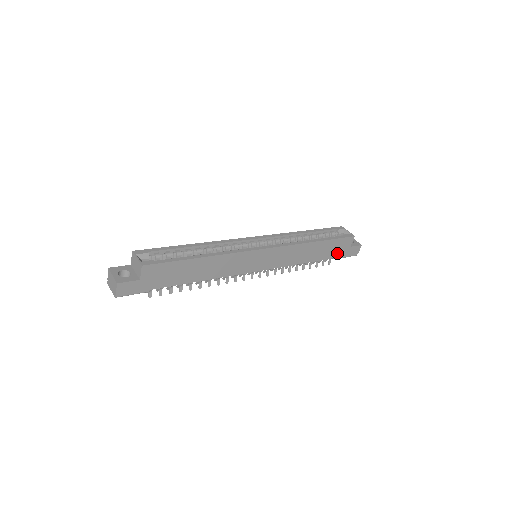
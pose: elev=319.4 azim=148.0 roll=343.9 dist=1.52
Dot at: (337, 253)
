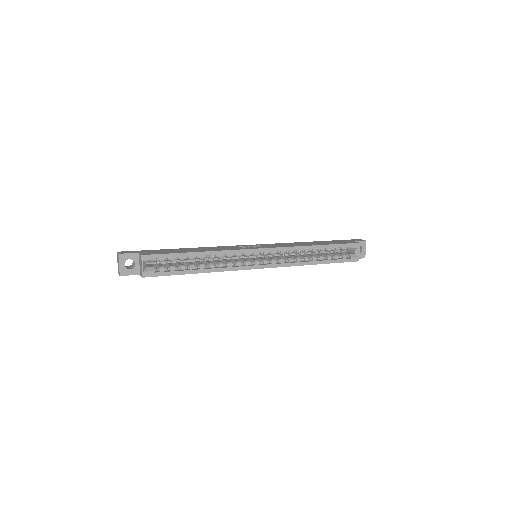
Dot at: occluded
